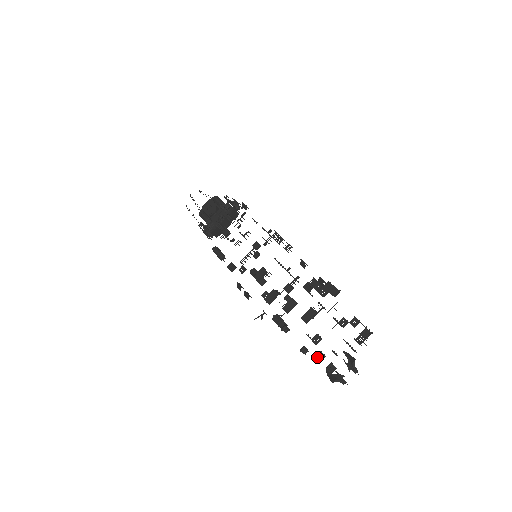
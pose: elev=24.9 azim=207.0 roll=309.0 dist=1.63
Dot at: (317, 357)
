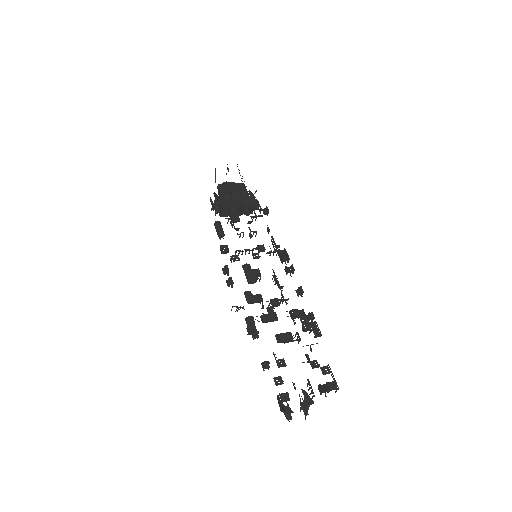
Dot at: (275, 379)
